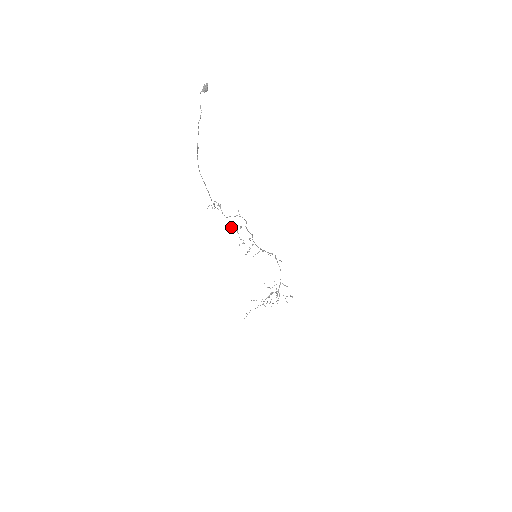
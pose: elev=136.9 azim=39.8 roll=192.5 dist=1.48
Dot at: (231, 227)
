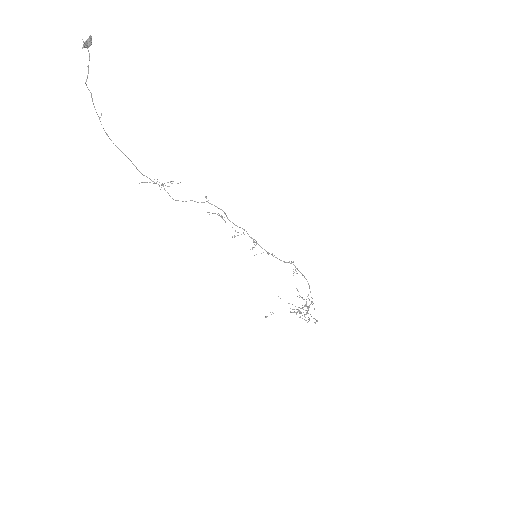
Dot at: occluded
